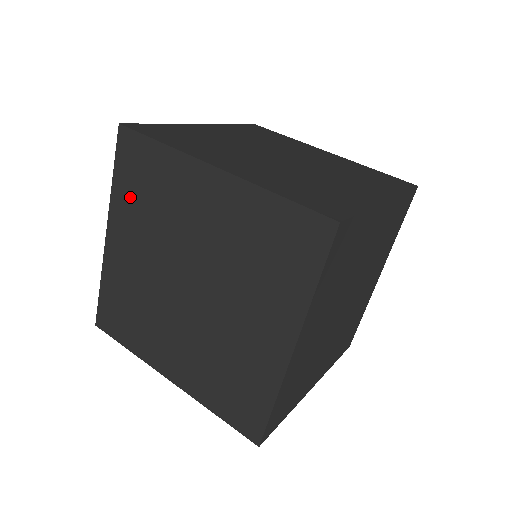
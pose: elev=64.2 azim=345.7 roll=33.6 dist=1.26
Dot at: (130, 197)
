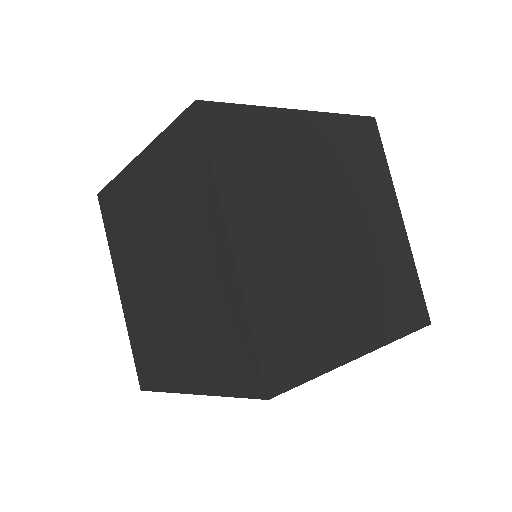
Dot at: (117, 241)
